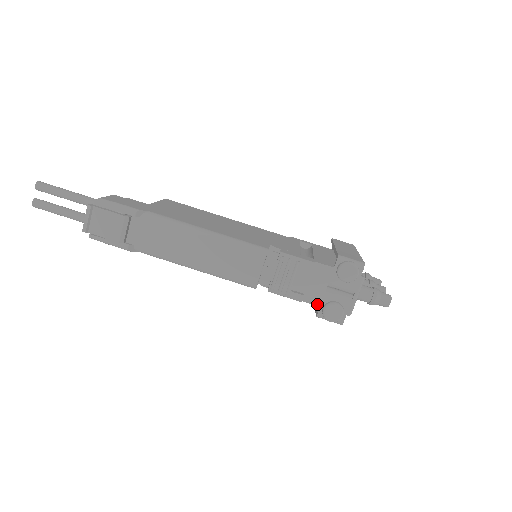
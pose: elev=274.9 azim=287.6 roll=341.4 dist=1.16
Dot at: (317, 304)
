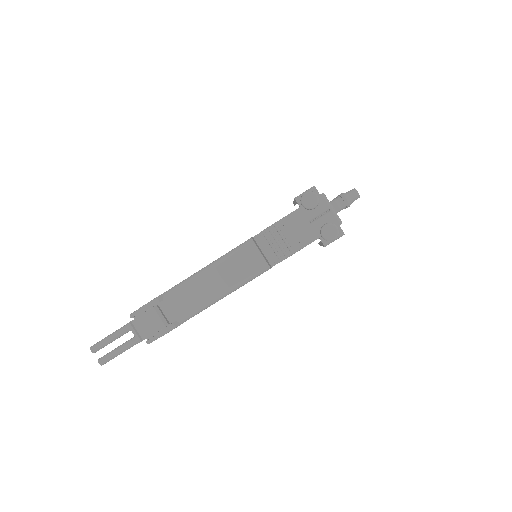
Dot at: (316, 238)
